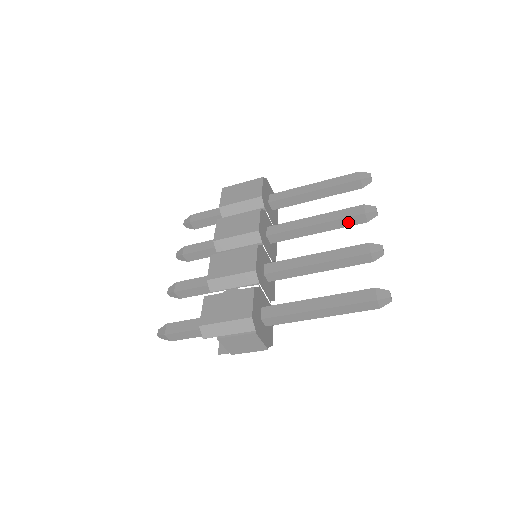
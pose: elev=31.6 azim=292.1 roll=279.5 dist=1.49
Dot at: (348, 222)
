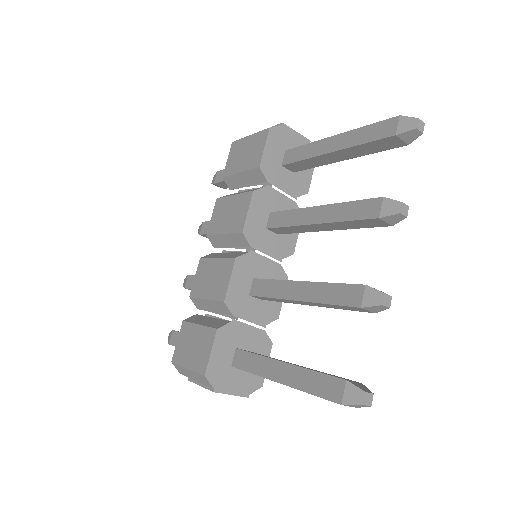
Dot at: (361, 224)
